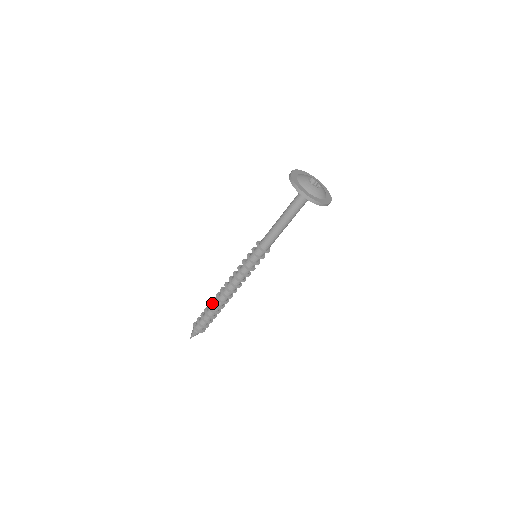
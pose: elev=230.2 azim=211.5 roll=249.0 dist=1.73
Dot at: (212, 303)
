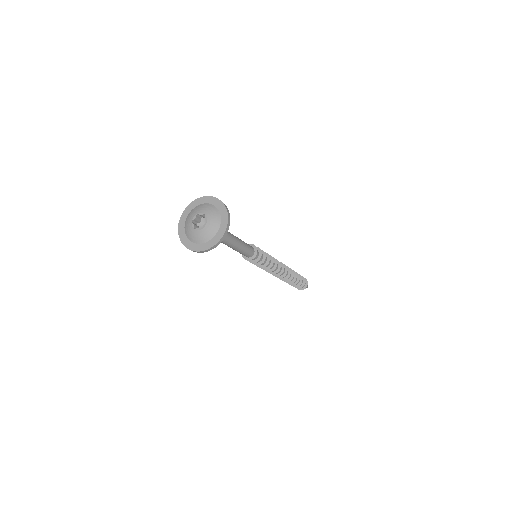
Dot at: occluded
